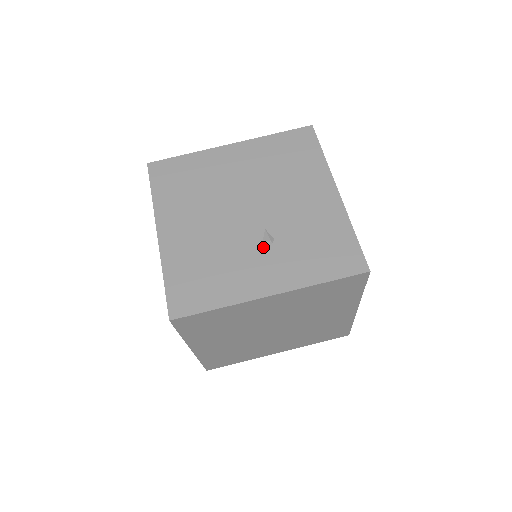
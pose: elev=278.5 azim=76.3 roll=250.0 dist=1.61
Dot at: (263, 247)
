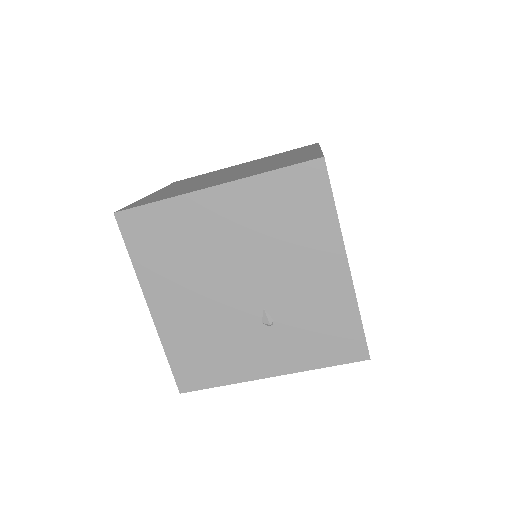
Dot at: (262, 329)
